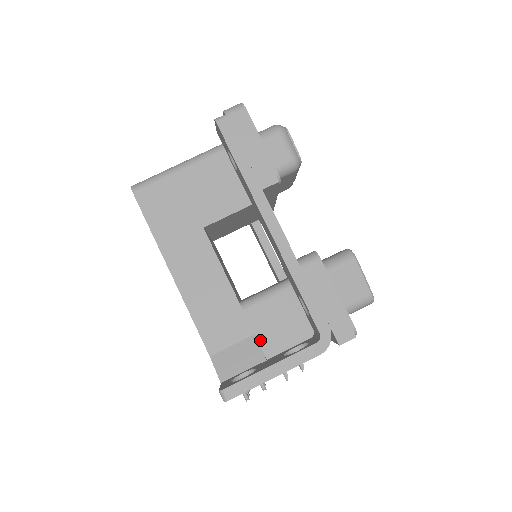
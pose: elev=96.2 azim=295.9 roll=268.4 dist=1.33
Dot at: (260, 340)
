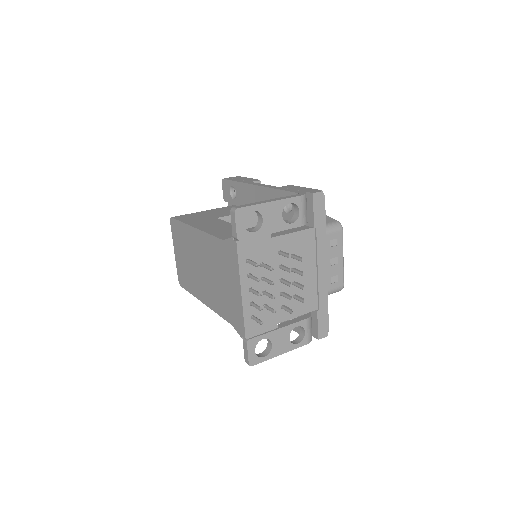
Dot at: occluded
